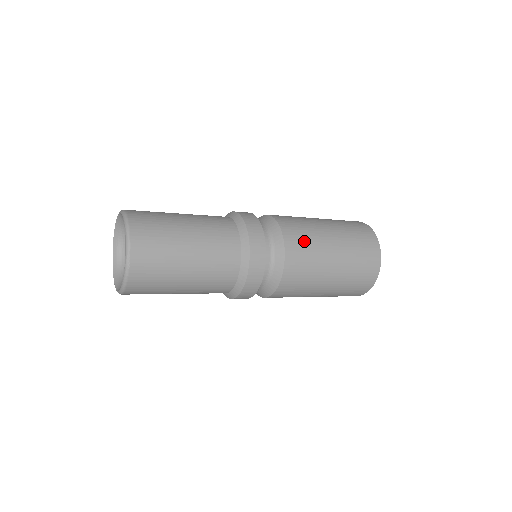
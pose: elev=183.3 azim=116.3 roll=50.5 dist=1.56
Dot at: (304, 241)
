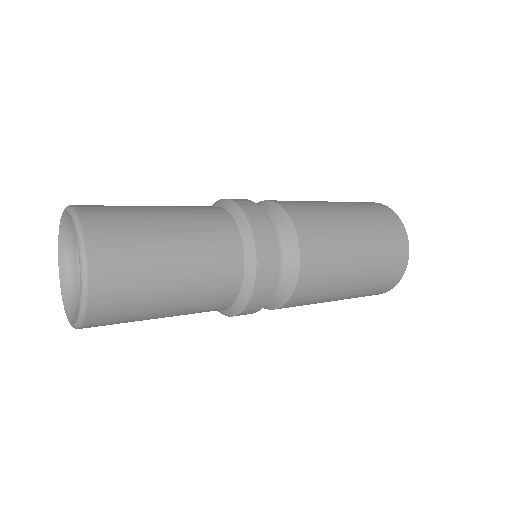
Dot at: (316, 221)
